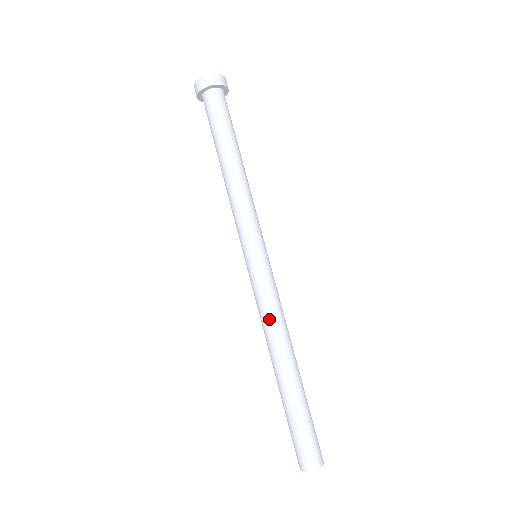
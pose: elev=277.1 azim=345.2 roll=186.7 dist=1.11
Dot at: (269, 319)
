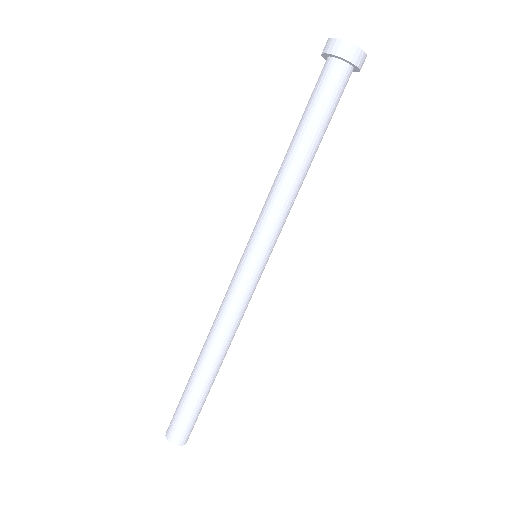
Dot at: (222, 317)
